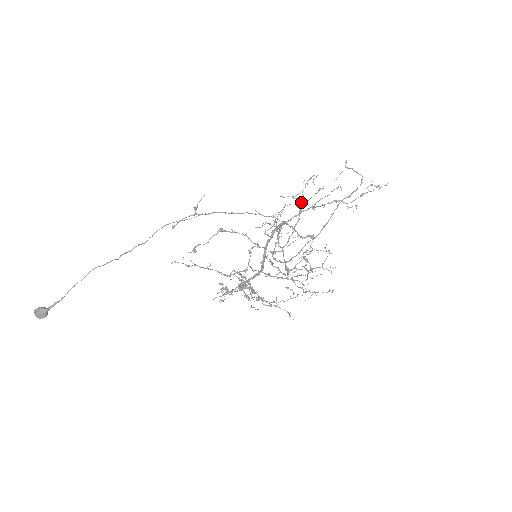
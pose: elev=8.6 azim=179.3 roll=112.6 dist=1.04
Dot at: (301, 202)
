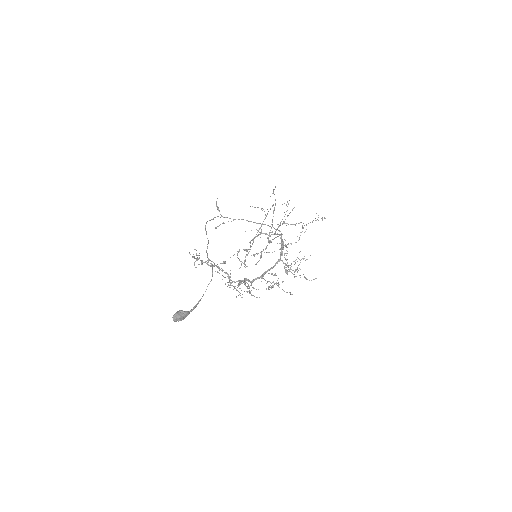
Dot at: (265, 214)
